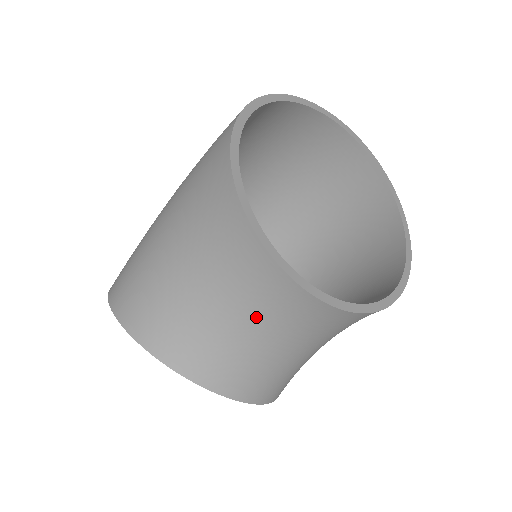
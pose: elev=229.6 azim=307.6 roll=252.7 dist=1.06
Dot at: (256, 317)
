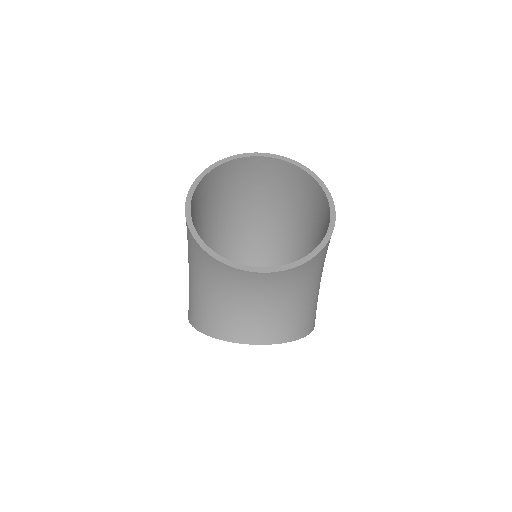
Dot at: (242, 295)
